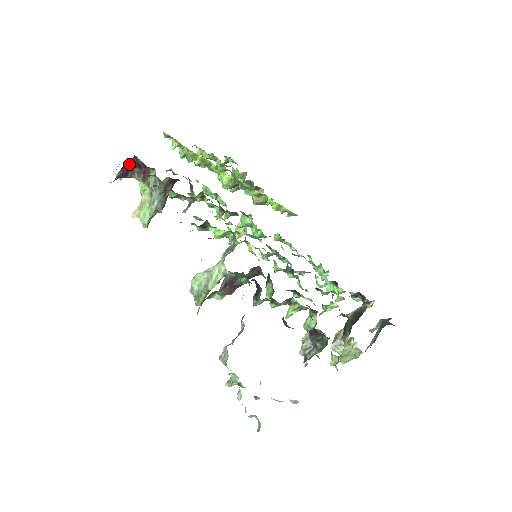
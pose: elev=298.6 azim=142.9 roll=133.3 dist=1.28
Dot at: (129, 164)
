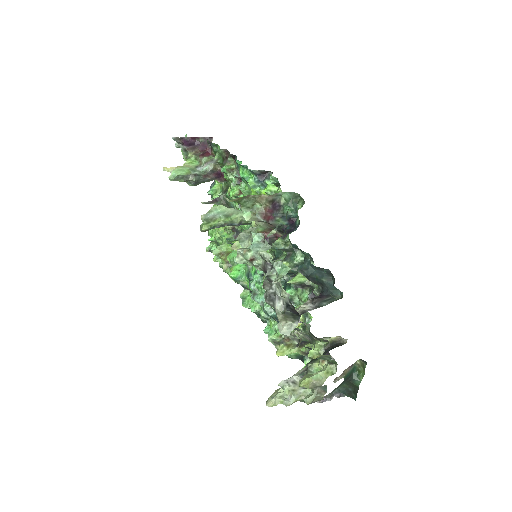
Dot at: (198, 141)
